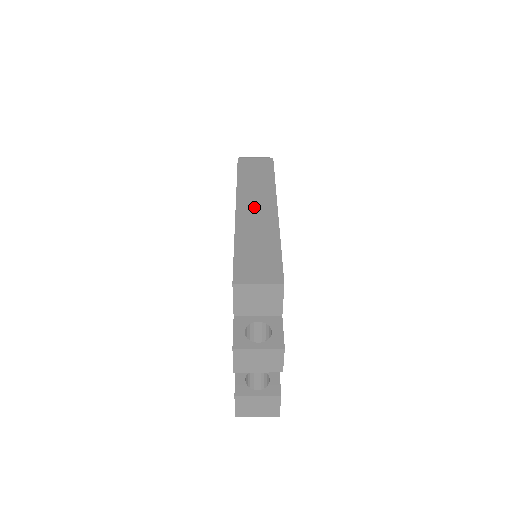
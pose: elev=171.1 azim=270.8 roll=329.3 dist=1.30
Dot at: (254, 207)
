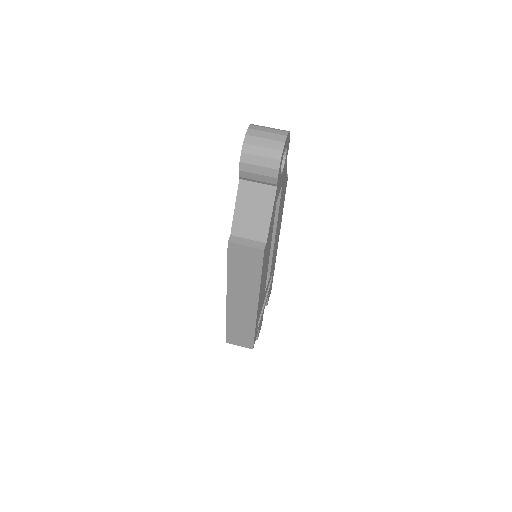
Dot at: (240, 301)
